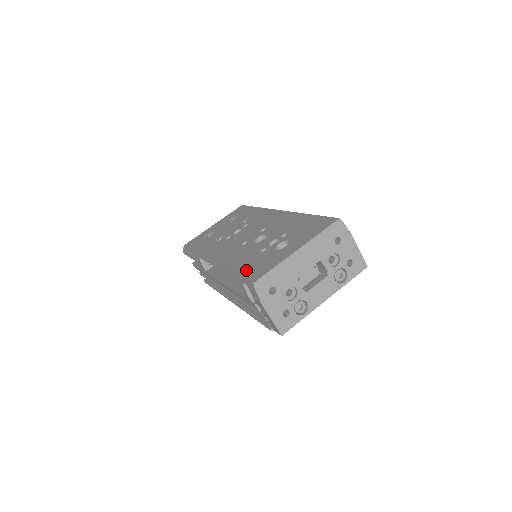
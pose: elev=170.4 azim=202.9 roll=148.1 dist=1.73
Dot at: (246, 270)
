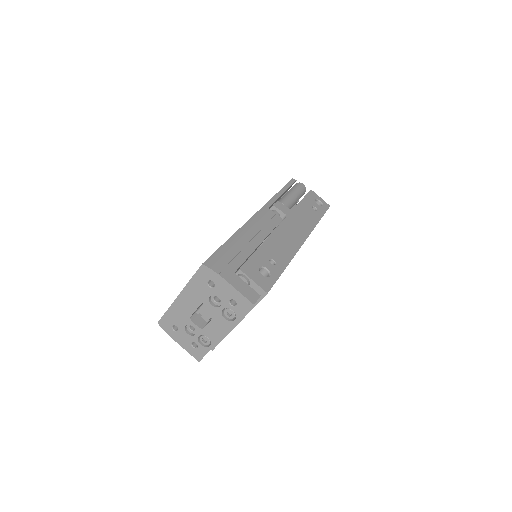
Dot at: occluded
